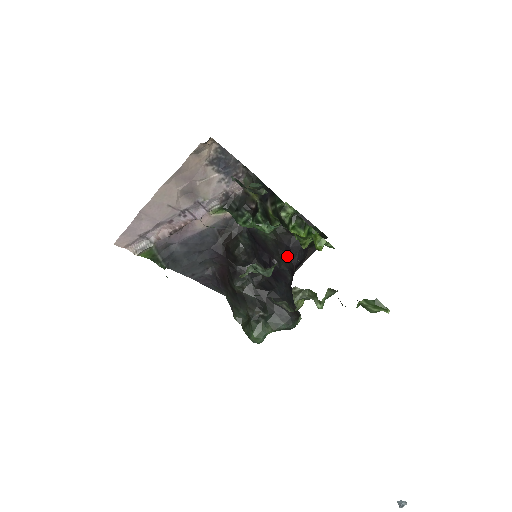
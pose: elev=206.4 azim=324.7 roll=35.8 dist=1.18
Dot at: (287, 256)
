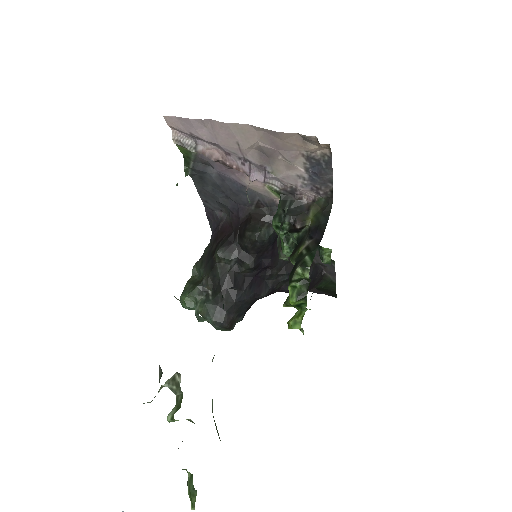
Dot at: (284, 279)
